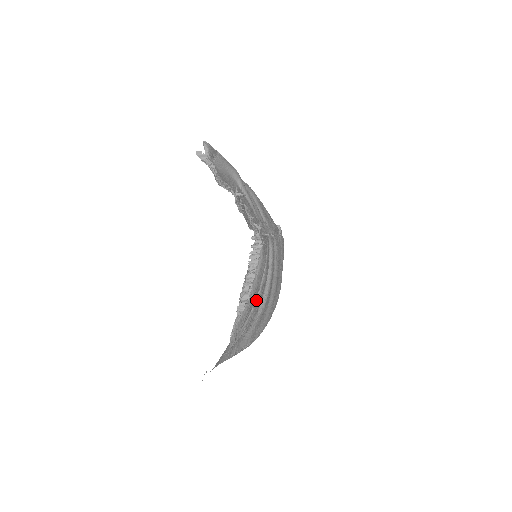
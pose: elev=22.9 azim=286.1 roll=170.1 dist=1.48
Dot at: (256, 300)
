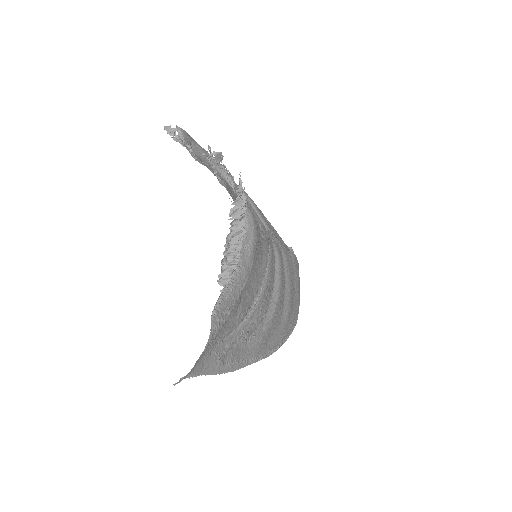
Dot at: (258, 299)
